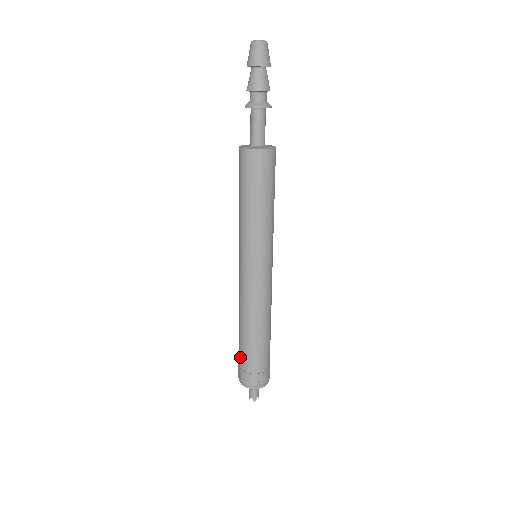
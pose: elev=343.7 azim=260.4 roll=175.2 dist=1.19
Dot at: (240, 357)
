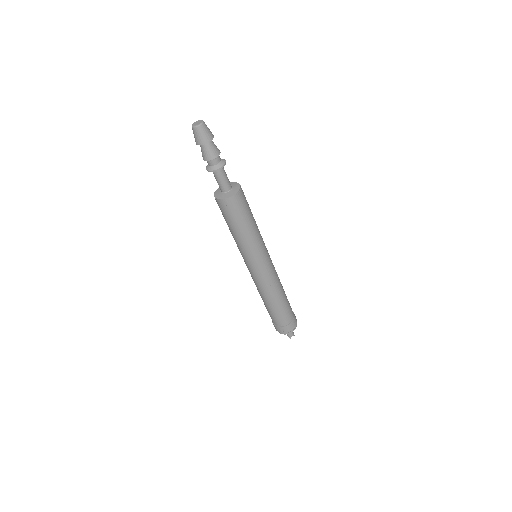
Dot at: occluded
